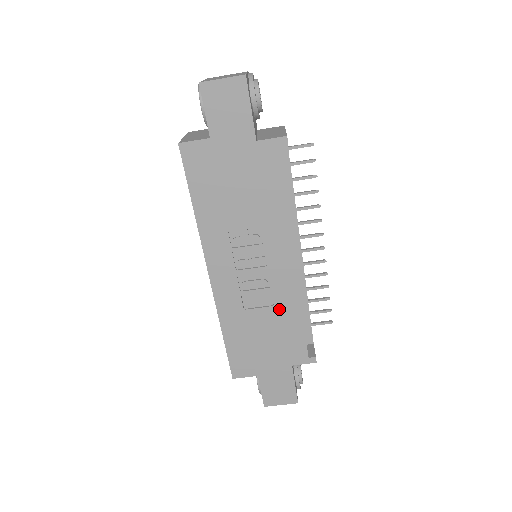
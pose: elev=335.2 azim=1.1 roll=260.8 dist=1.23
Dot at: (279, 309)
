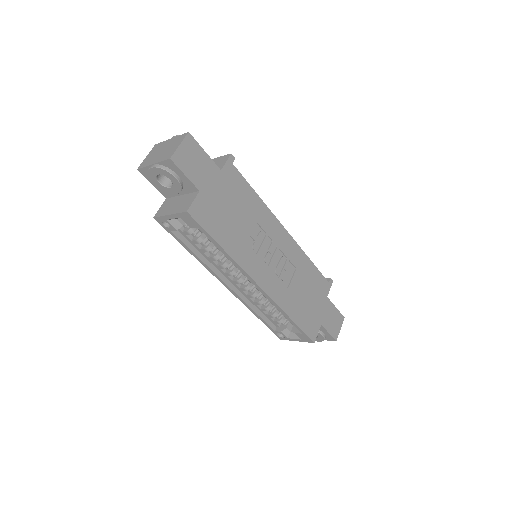
Dot at: (299, 268)
